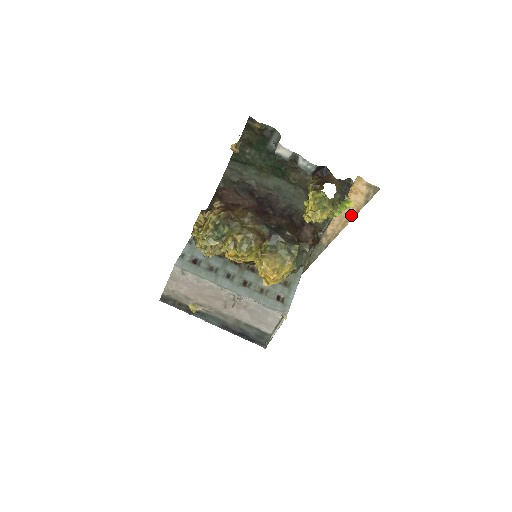
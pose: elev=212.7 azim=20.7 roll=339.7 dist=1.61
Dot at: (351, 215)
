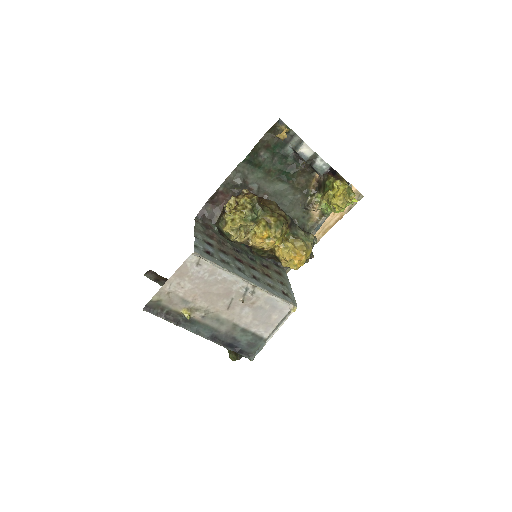
Dot at: (334, 222)
